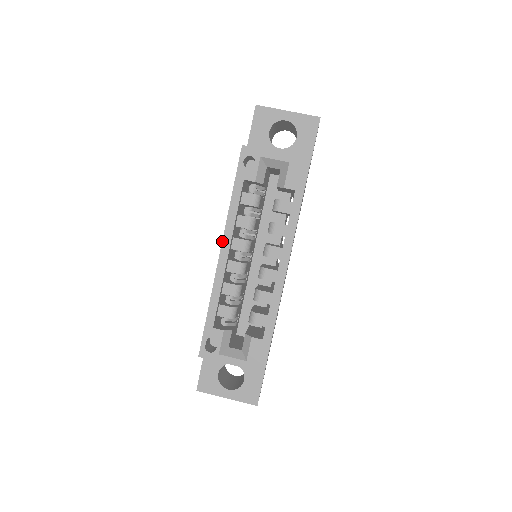
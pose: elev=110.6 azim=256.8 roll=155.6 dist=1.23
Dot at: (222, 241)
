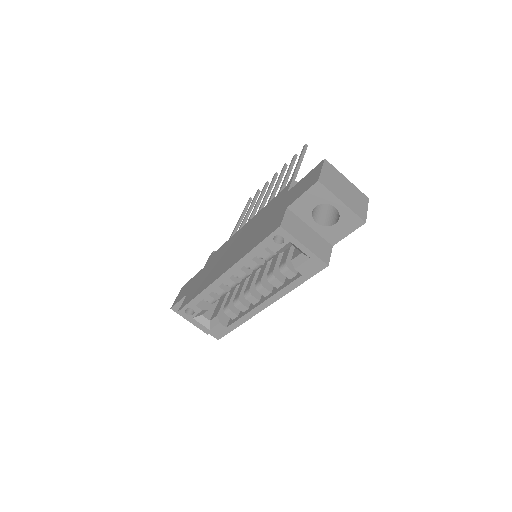
Dot at: (228, 270)
